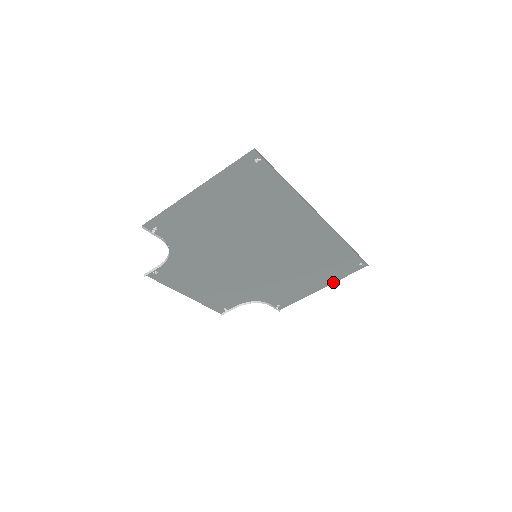
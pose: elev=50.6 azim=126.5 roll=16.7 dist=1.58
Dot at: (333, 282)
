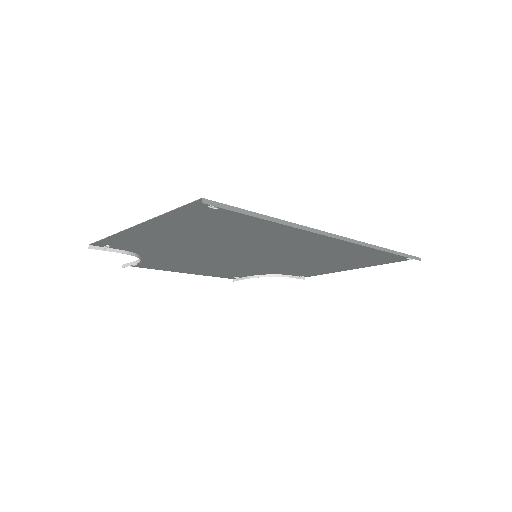
Dot at: occluded
